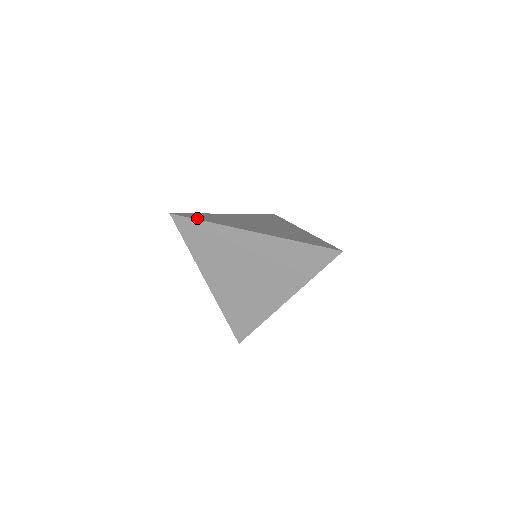
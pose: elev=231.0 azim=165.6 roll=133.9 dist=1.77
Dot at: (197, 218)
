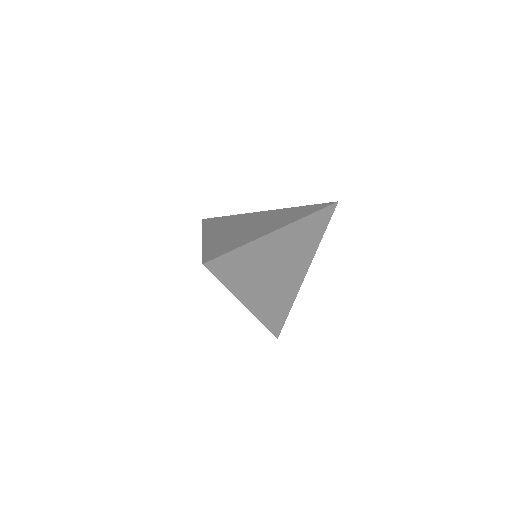
Dot at: (225, 251)
